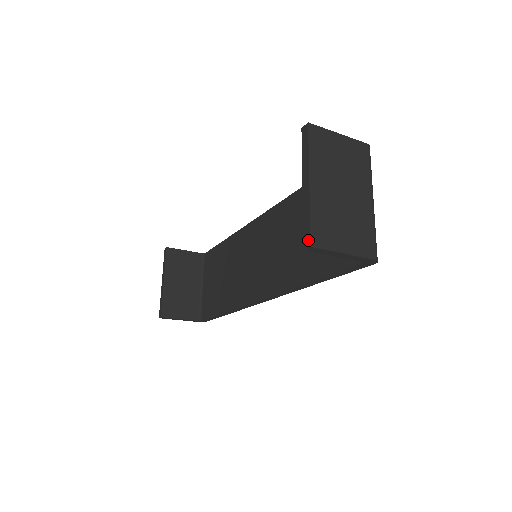
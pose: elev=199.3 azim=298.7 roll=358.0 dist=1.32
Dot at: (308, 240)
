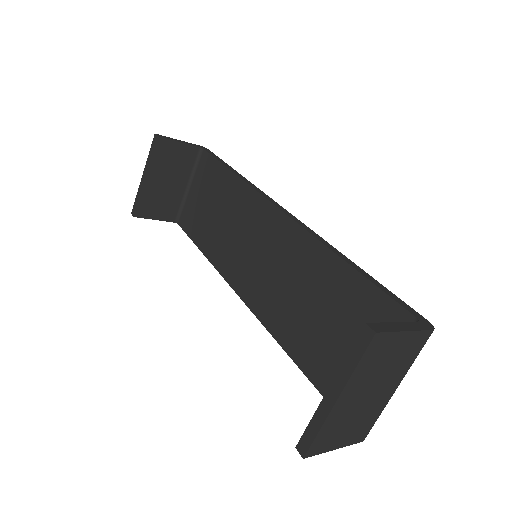
Dot at: (304, 449)
